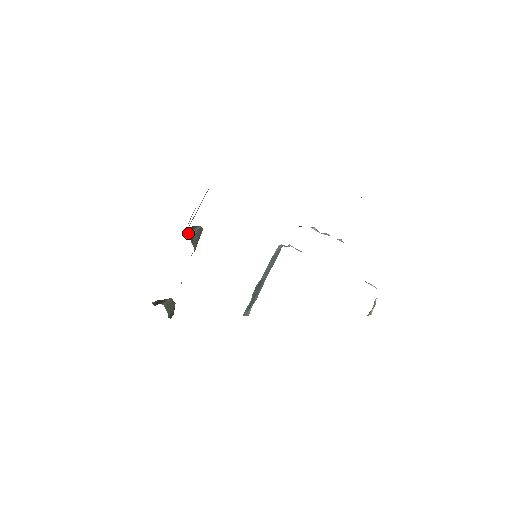
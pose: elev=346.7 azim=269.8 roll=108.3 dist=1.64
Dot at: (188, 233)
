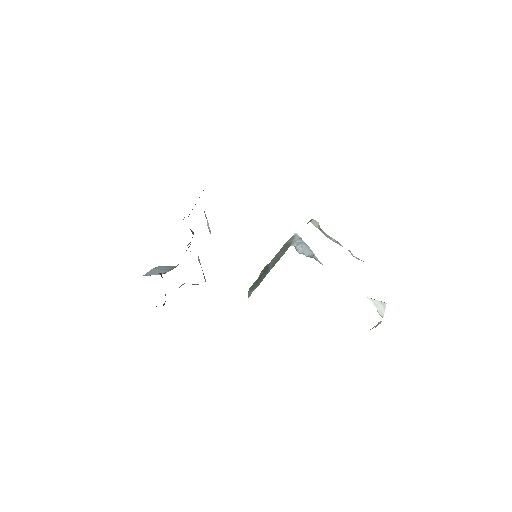
Dot at: occluded
